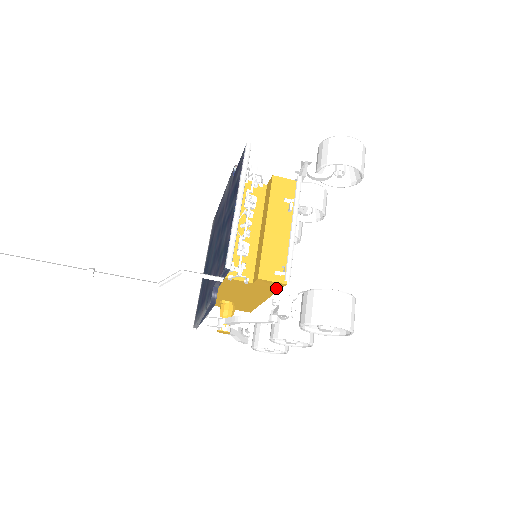
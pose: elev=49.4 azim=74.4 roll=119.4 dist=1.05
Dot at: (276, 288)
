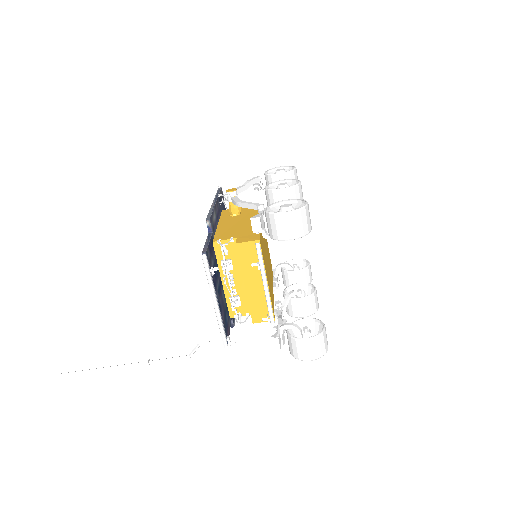
Dot at: occluded
